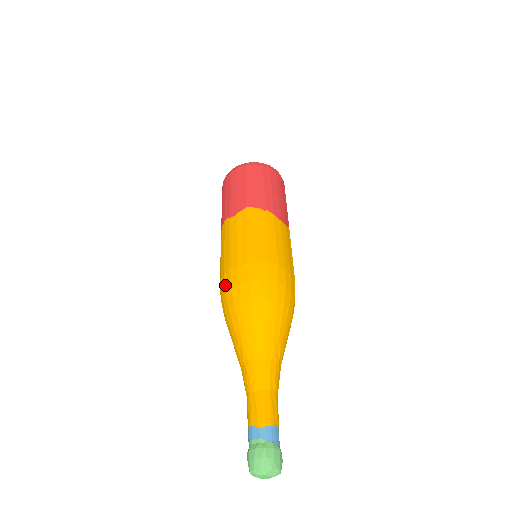
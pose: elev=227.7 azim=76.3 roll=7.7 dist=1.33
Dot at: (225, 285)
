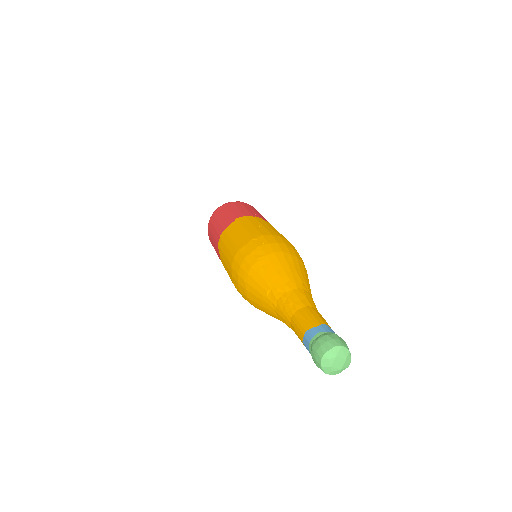
Dot at: (238, 262)
